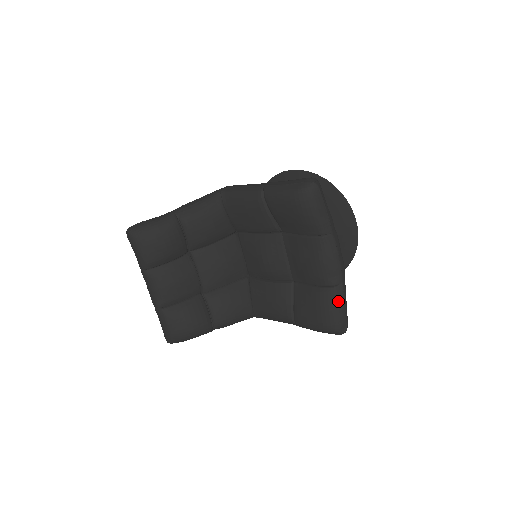
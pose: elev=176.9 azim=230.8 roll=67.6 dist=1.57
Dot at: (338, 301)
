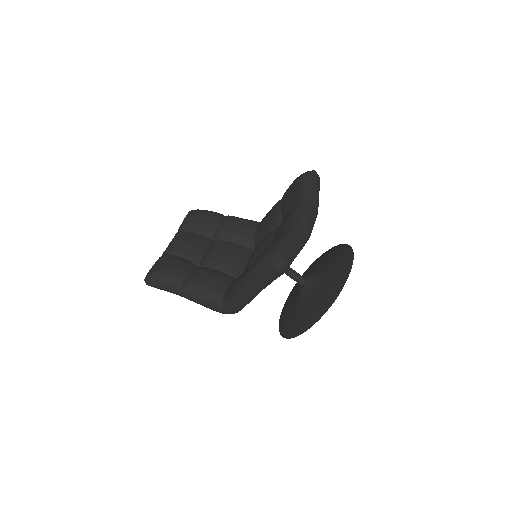
Dot at: (288, 237)
